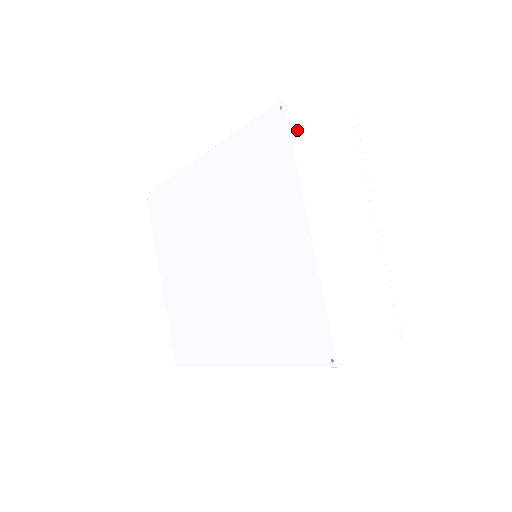
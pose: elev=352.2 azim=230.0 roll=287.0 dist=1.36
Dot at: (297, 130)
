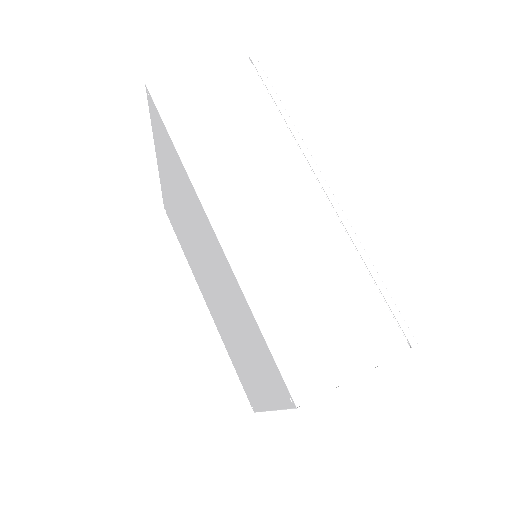
Dot at: occluded
